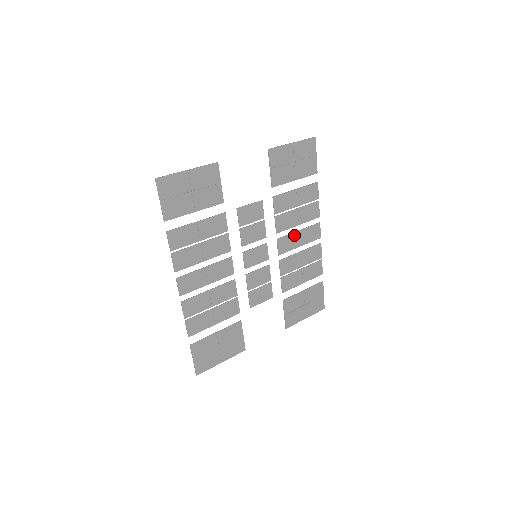
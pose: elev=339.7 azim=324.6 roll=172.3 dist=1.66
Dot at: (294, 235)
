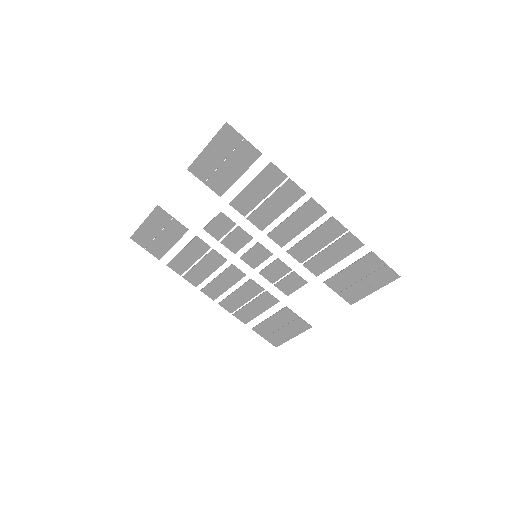
Dot at: (285, 224)
